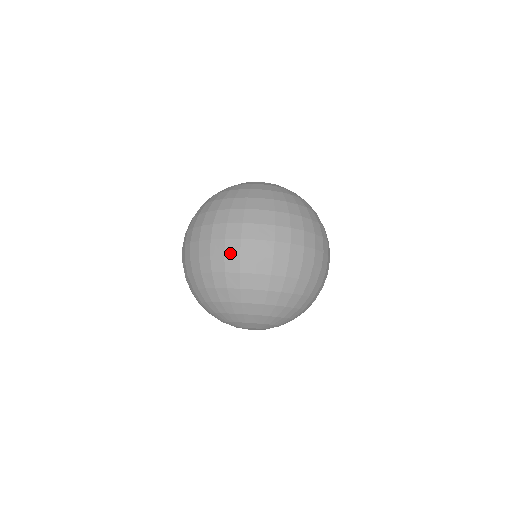
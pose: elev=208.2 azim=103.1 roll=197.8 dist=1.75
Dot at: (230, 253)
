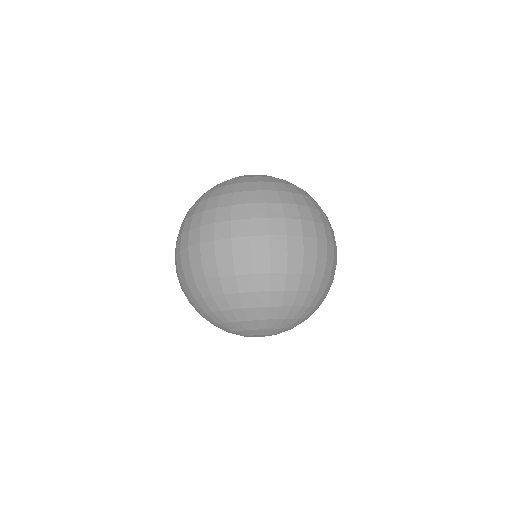
Dot at: (179, 267)
